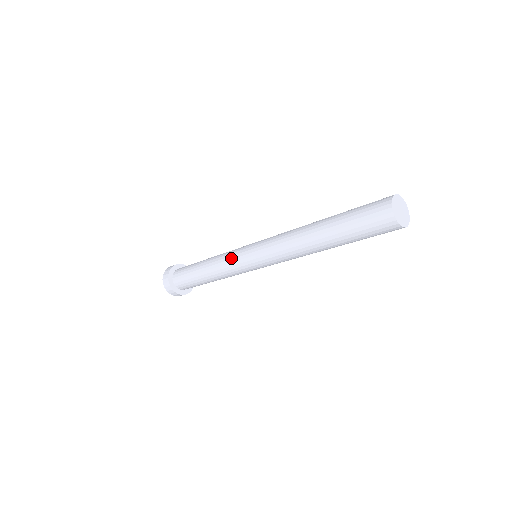
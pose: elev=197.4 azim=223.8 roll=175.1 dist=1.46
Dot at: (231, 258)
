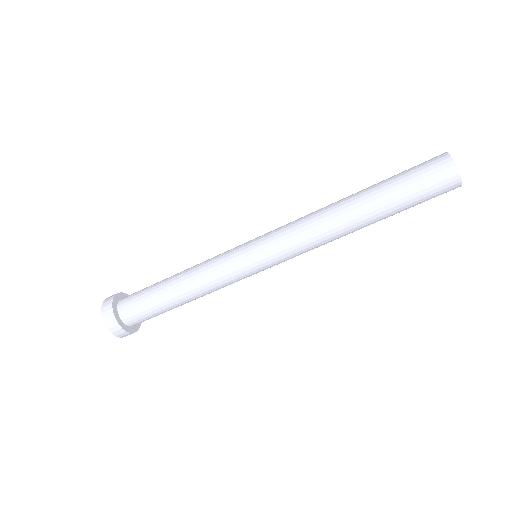
Dot at: (223, 254)
